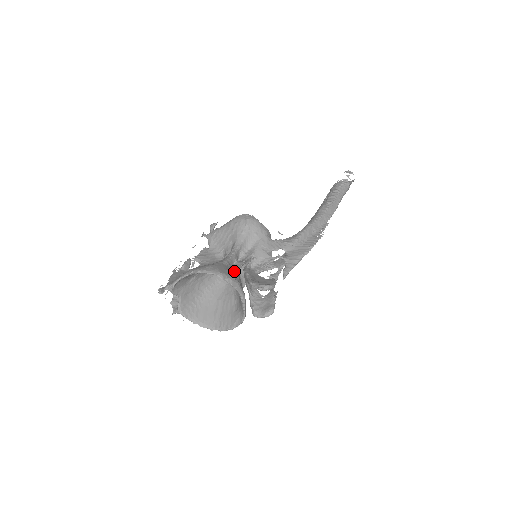
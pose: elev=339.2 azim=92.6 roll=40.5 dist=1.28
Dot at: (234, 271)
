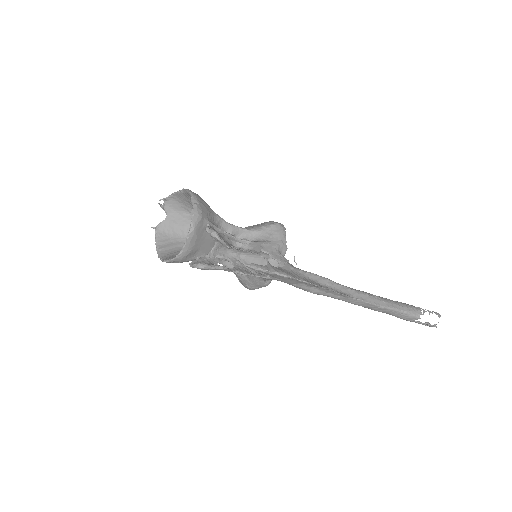
Dot at: (215, 224)
